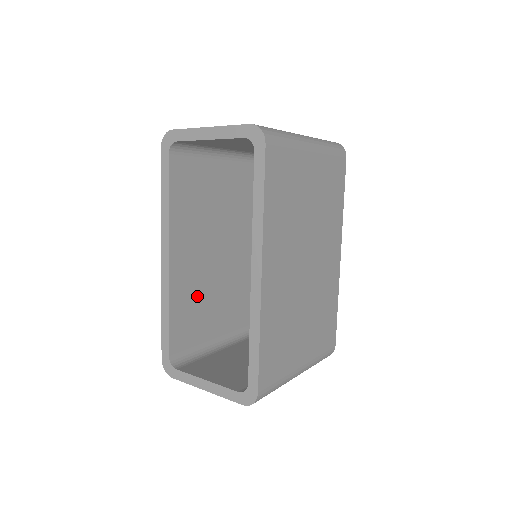
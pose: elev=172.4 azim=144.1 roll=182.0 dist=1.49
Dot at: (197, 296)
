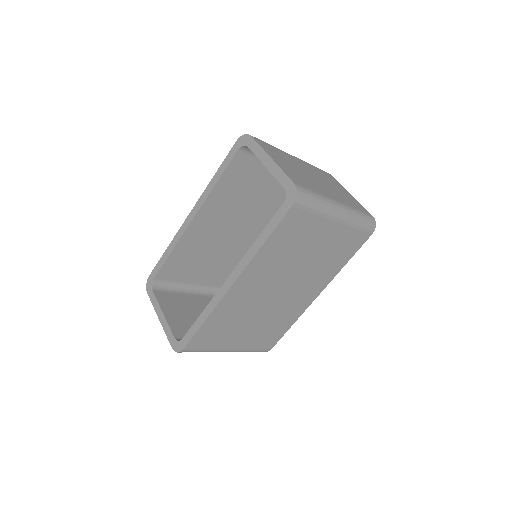
Dot at: (200, 252)
